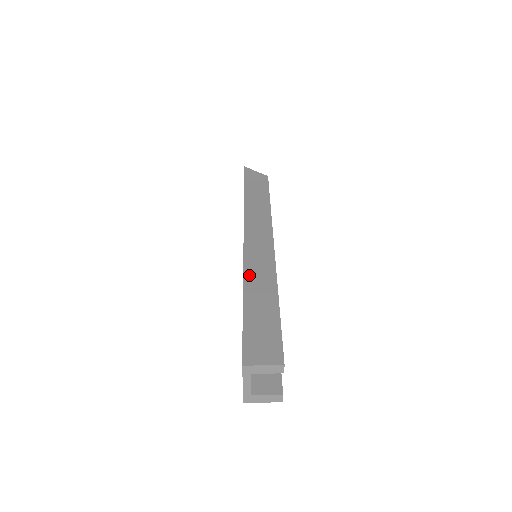
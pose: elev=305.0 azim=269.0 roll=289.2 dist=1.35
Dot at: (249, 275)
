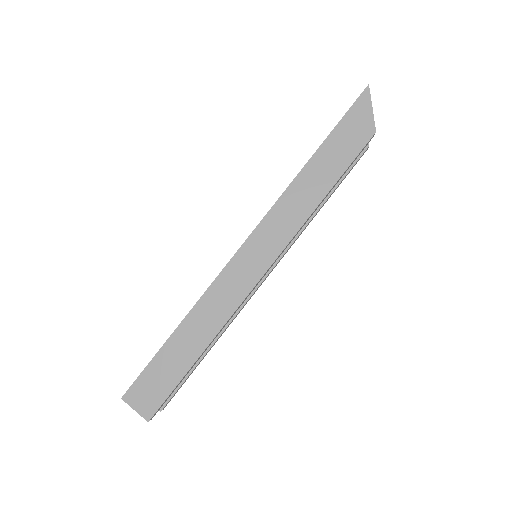
Dot at: (203, 304)
